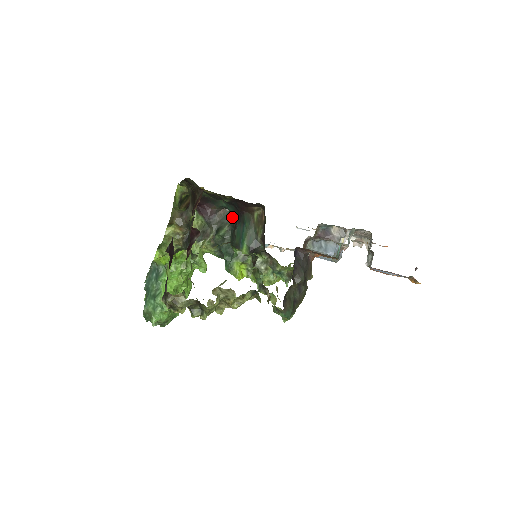
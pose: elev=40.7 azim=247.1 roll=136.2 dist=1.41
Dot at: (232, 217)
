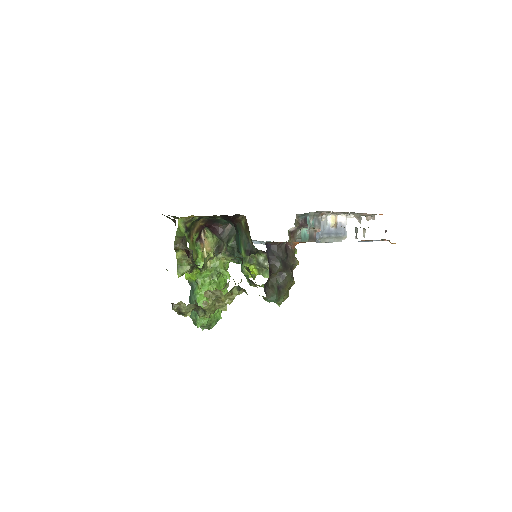
Dot at: occluded
